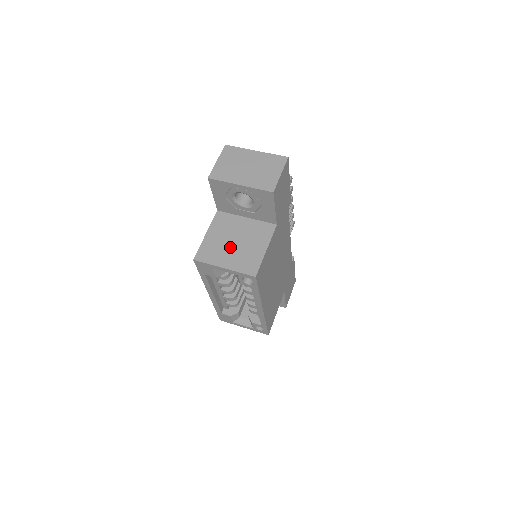
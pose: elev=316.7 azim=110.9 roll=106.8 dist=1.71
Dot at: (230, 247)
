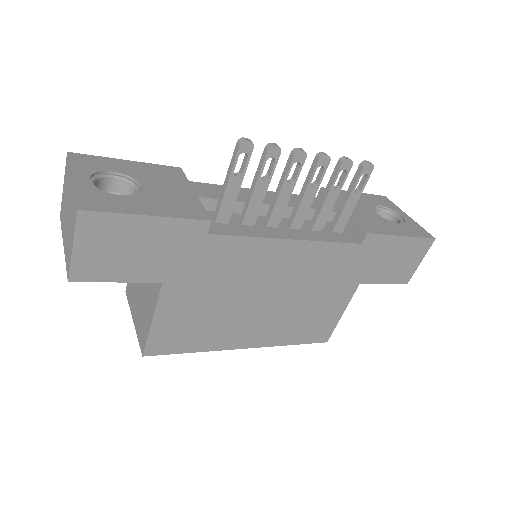
Dot at: (138, 293)
